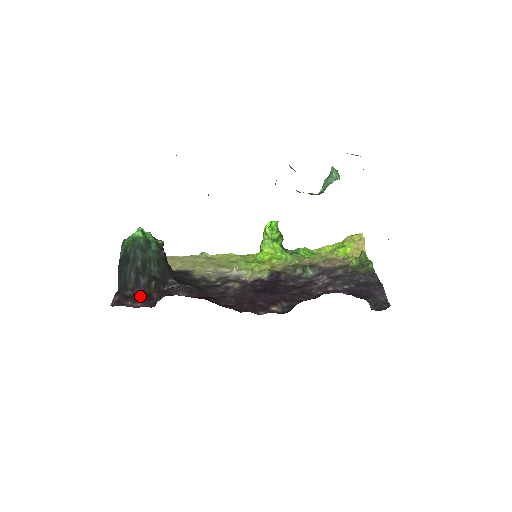
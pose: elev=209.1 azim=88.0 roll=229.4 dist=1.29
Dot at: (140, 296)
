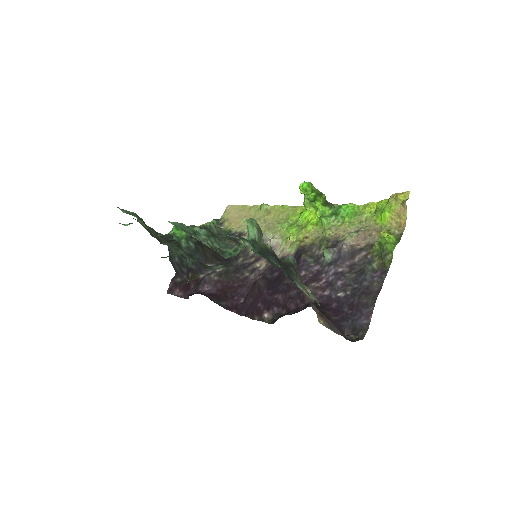
Dot at: (183, 285)
